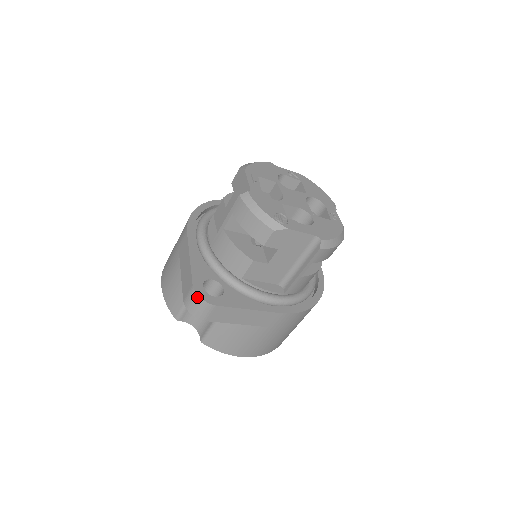
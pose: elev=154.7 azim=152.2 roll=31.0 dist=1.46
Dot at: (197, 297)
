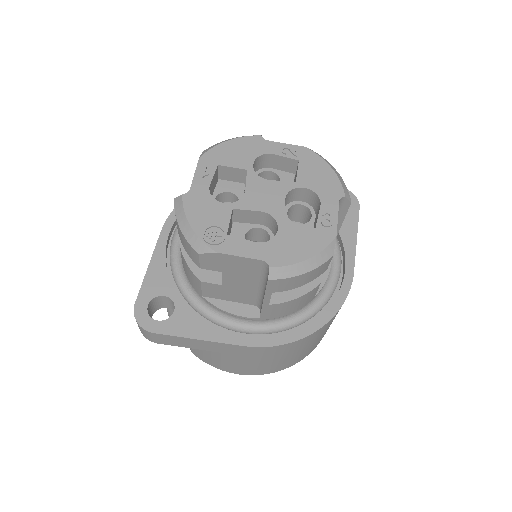
Dot at: occluded
